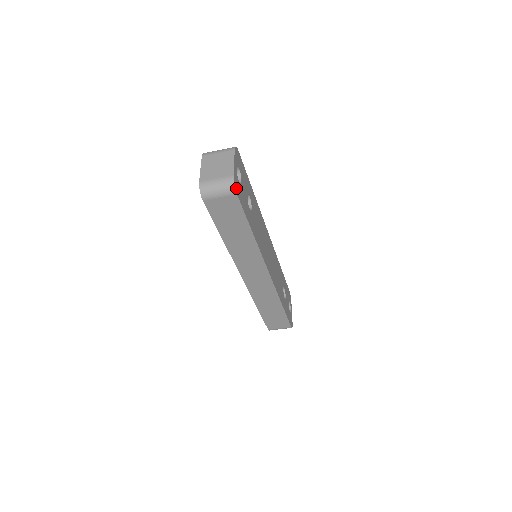
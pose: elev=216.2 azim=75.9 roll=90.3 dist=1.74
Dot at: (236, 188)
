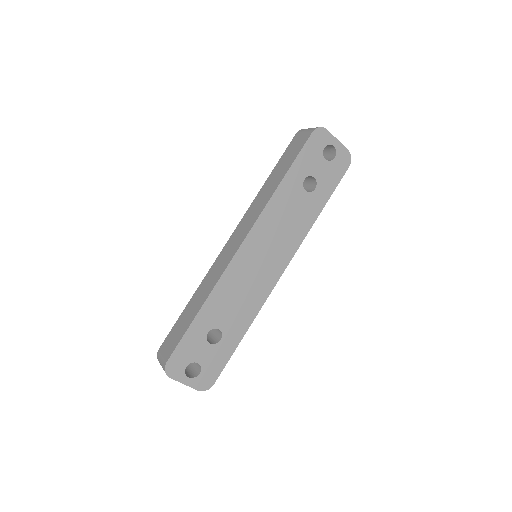
Dot at: (208, 385)
